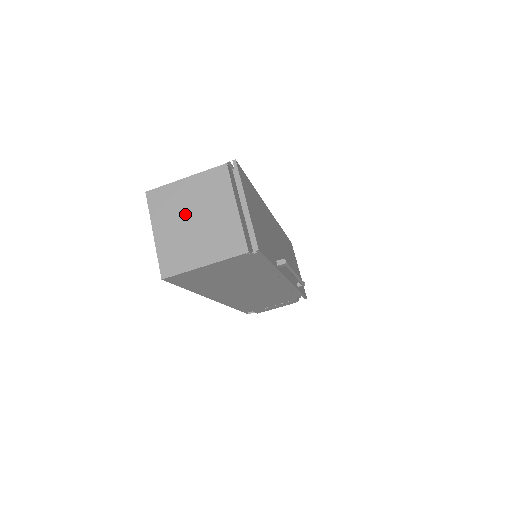
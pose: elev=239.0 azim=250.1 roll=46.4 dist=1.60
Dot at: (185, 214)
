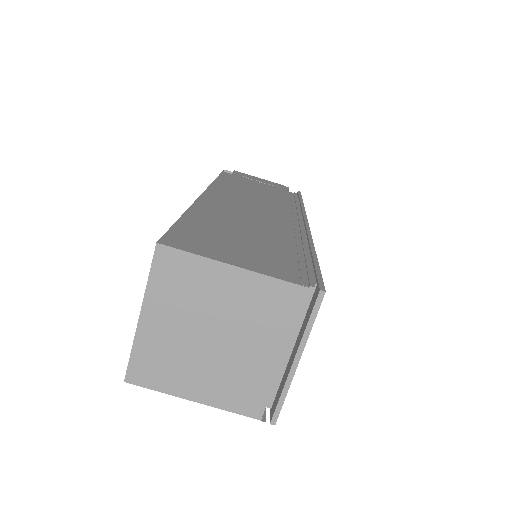
Dot at: (203, 320)
